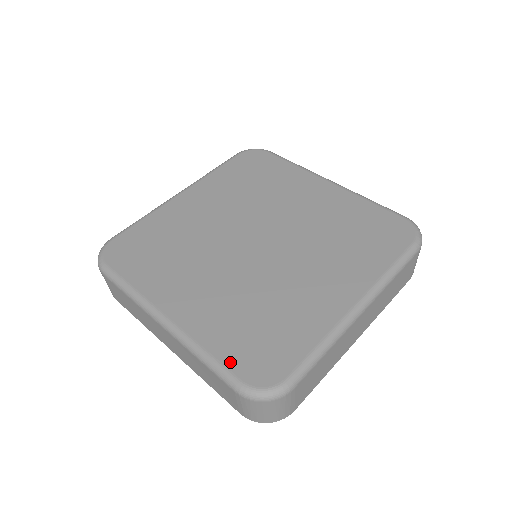
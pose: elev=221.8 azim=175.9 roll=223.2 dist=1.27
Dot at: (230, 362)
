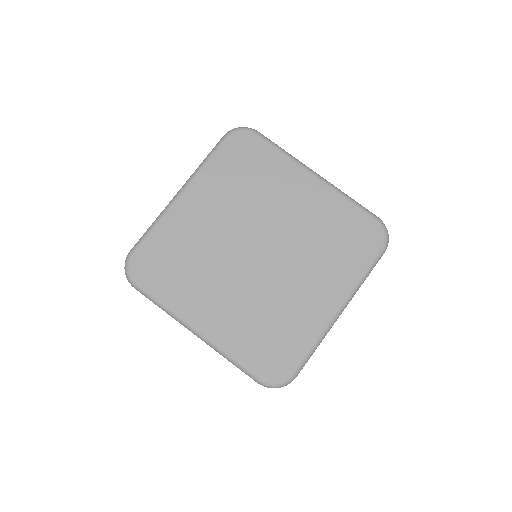
Dot at: (252, 365)
